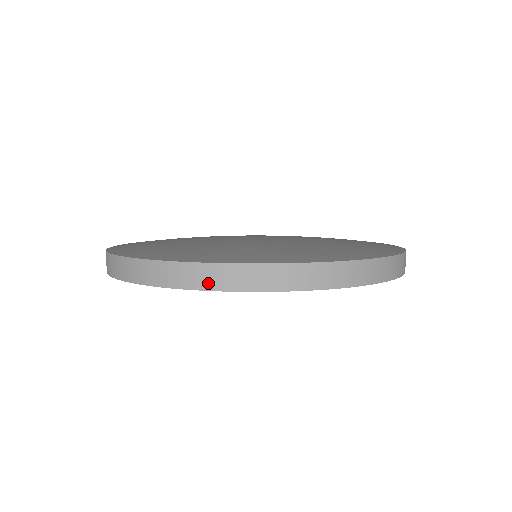
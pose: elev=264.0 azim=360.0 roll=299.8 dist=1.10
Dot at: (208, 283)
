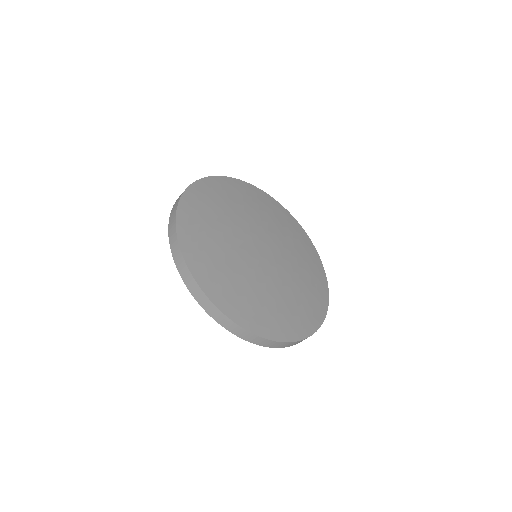
Dot at: (197, 296)
